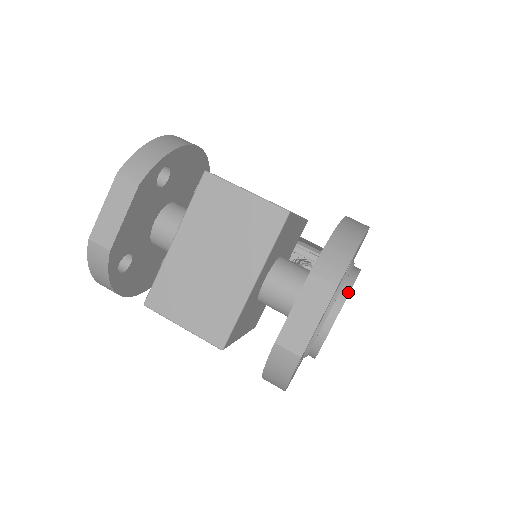
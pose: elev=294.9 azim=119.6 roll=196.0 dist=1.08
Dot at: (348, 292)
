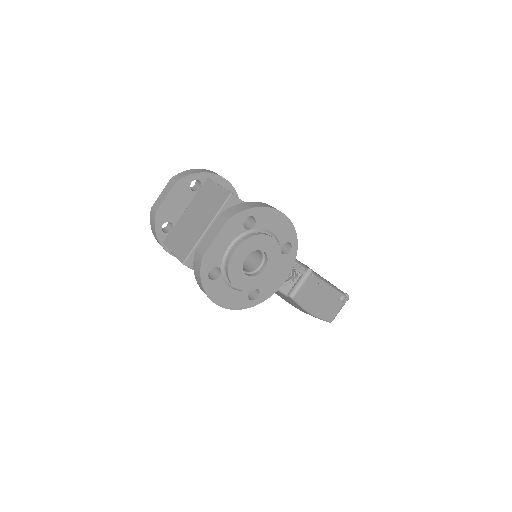
Dot at: (248, 237)
